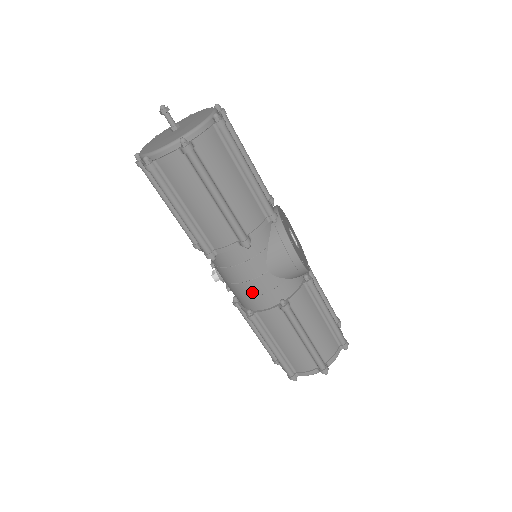
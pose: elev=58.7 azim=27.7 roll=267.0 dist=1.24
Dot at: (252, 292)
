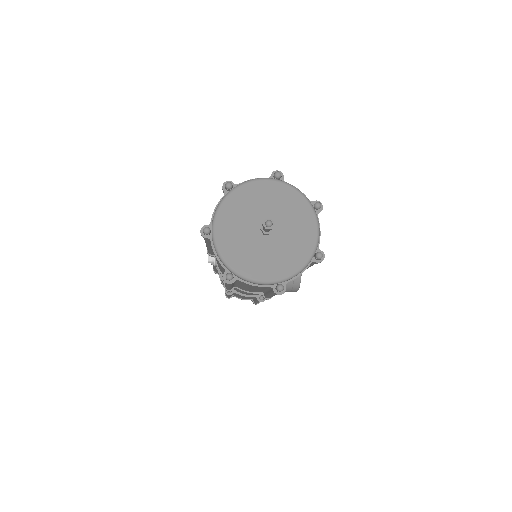
Dot at: occluded
